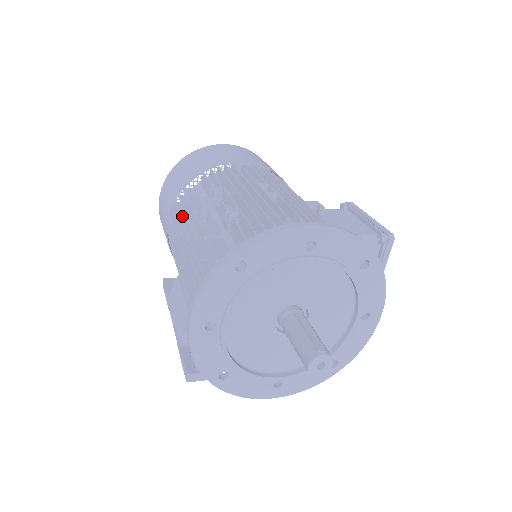
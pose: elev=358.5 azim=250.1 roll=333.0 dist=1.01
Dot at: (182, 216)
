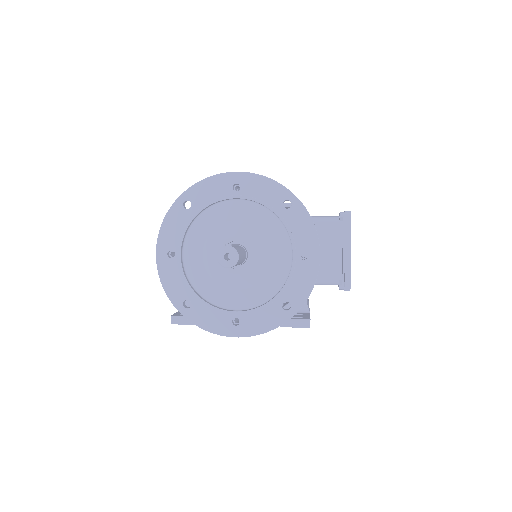
Dot at: occluded
